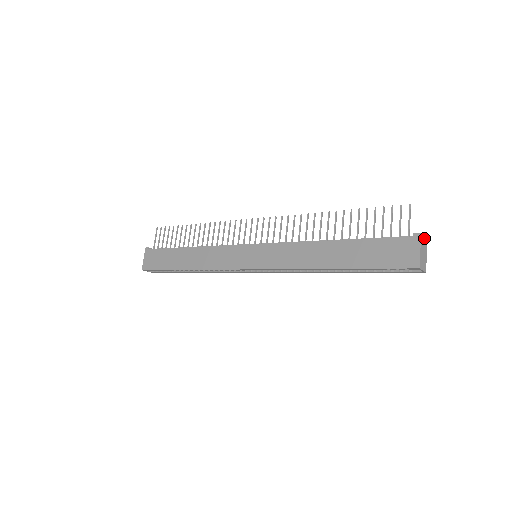
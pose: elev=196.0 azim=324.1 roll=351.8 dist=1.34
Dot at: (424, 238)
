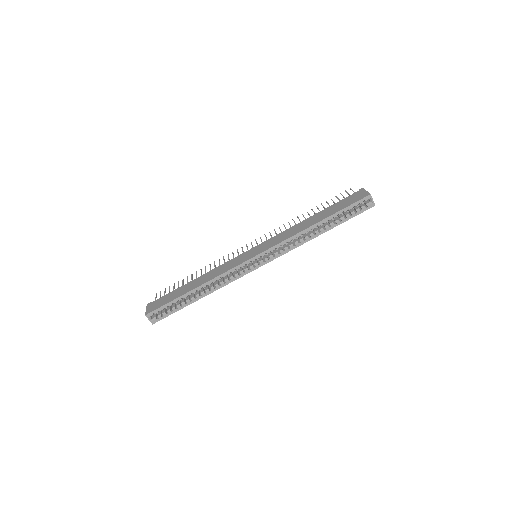
Dot at: occluded
